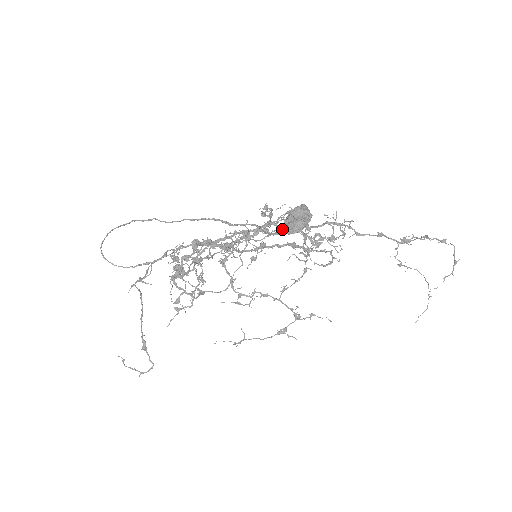
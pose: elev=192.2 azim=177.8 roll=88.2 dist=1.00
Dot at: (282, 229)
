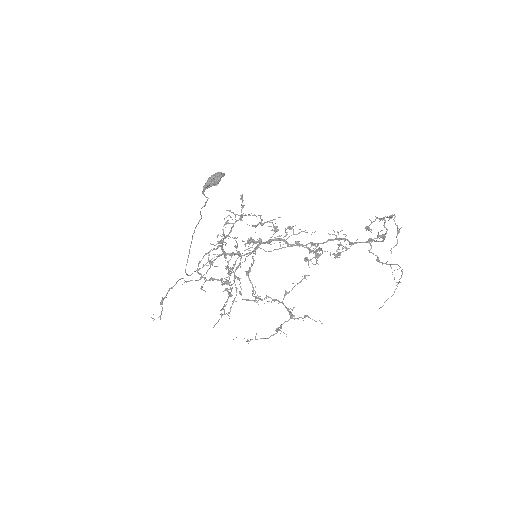
Dot at: (205, 186)
